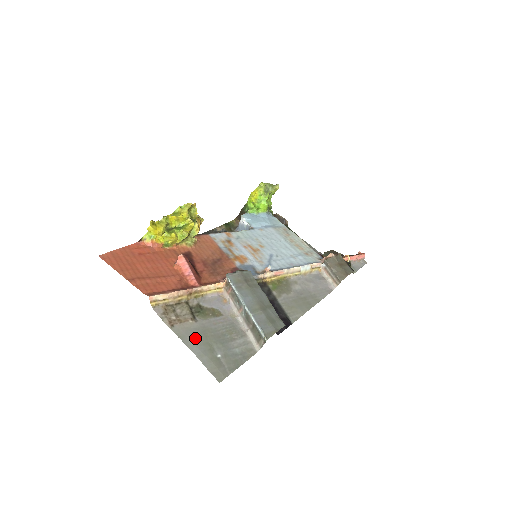
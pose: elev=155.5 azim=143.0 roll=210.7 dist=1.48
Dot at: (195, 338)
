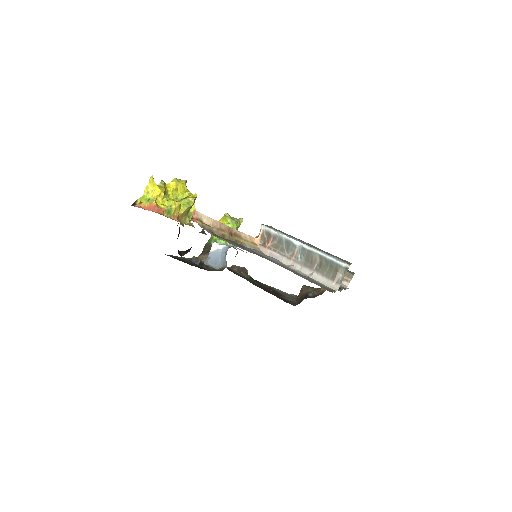
Dot at: (268, 259)
